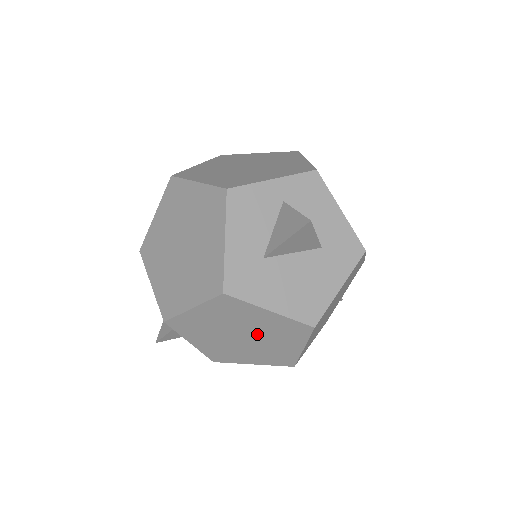
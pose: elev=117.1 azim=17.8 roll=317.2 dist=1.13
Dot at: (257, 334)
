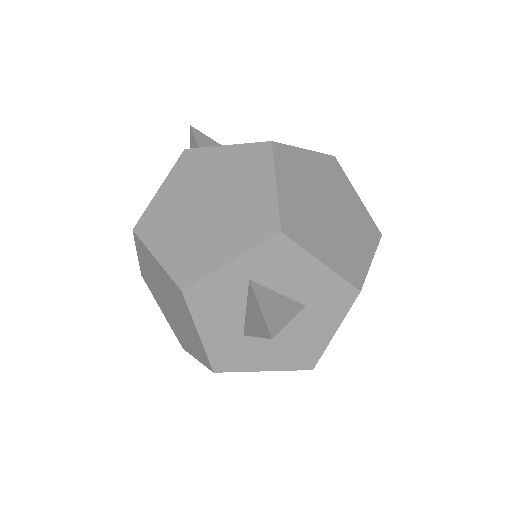
Dot at: occluded
